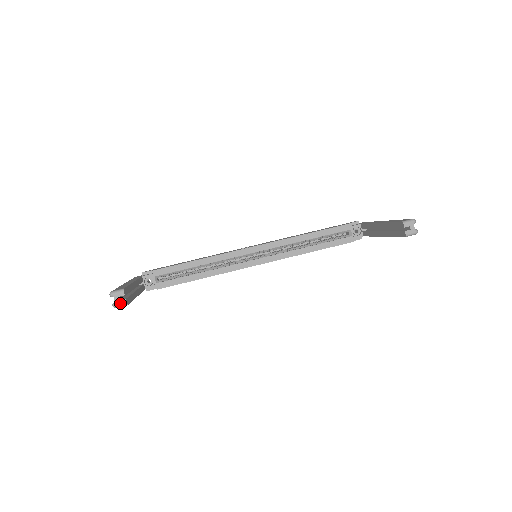
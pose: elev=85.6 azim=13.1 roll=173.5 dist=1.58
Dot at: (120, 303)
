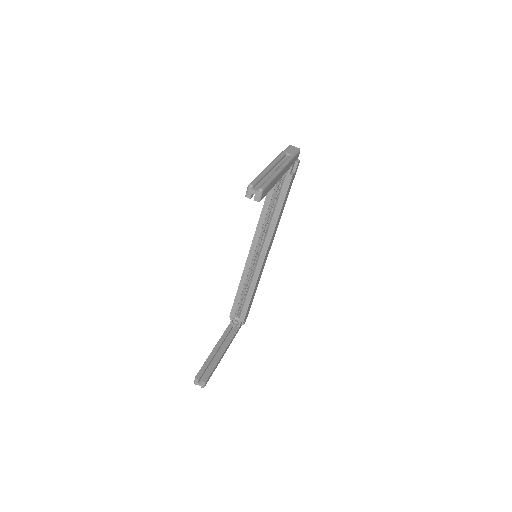
Dot at: (202, 385)
